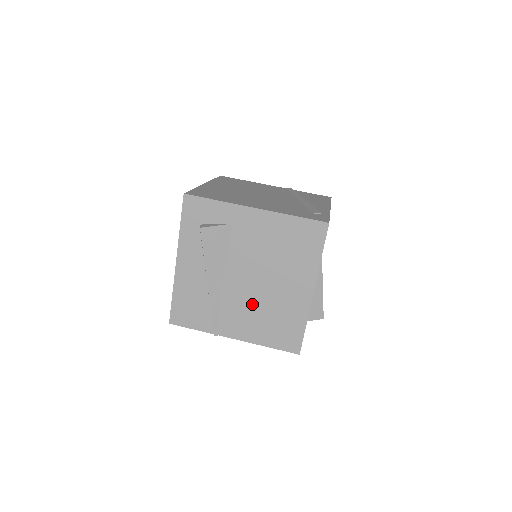
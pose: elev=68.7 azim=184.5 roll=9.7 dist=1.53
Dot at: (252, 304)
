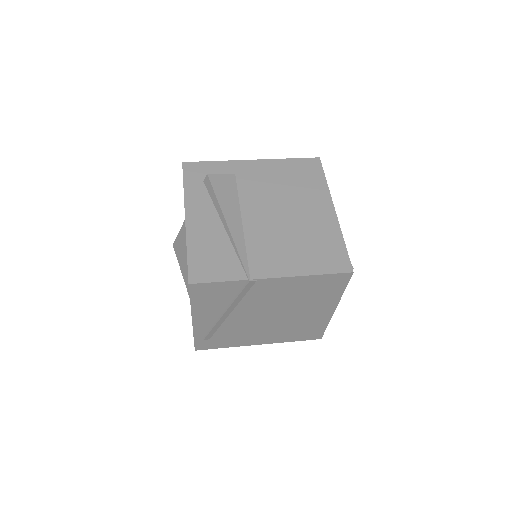
Dot at: (280, 236)
